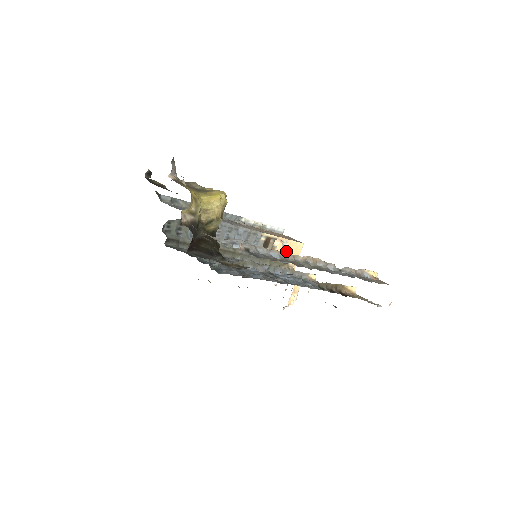
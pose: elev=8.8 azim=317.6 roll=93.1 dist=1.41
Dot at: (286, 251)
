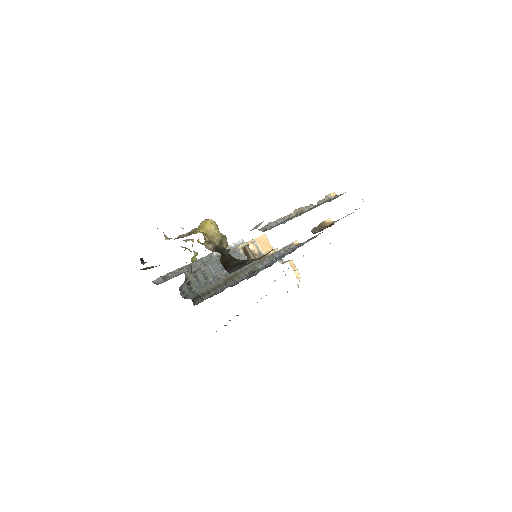
Dot at: (261, 248)
